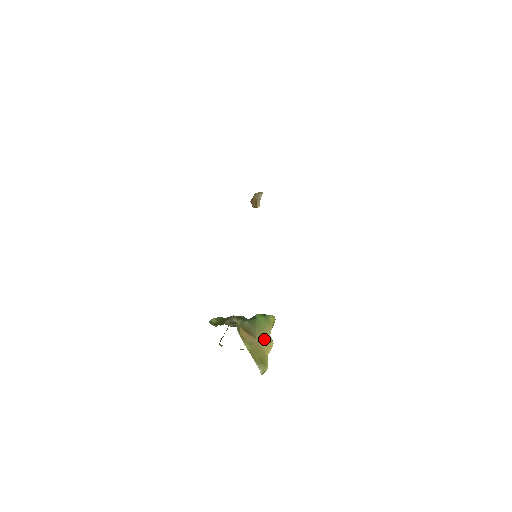
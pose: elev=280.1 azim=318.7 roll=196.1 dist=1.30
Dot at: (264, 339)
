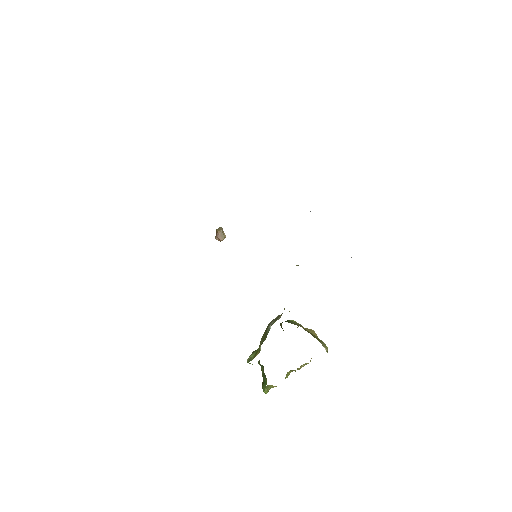
Dot at: (305, 328)
